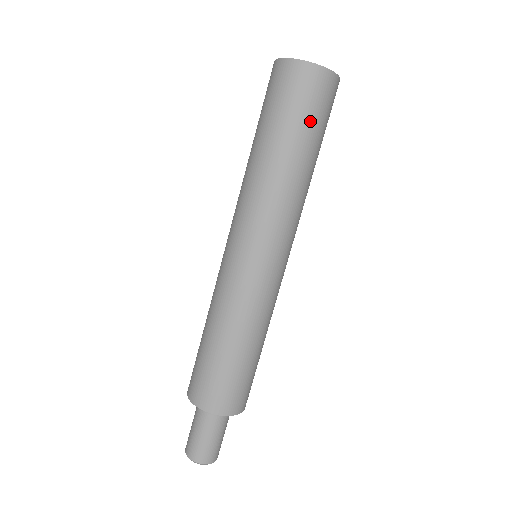
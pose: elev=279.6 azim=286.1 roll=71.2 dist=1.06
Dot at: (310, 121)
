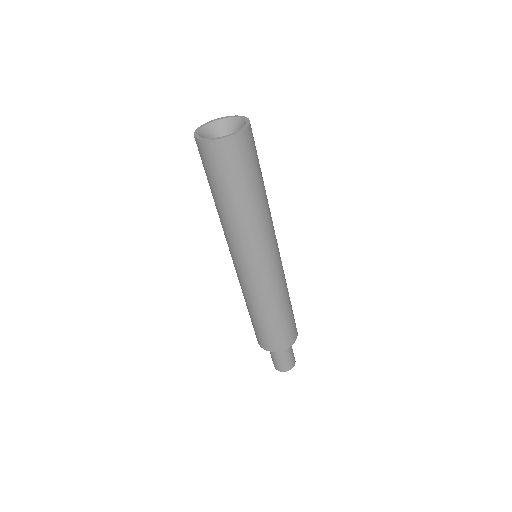
Dot at: (244, 174)
